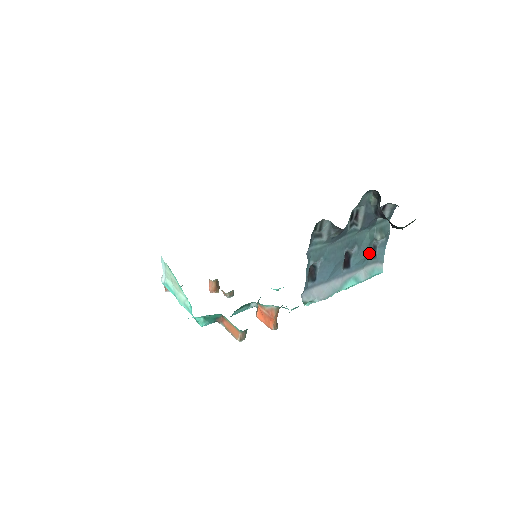
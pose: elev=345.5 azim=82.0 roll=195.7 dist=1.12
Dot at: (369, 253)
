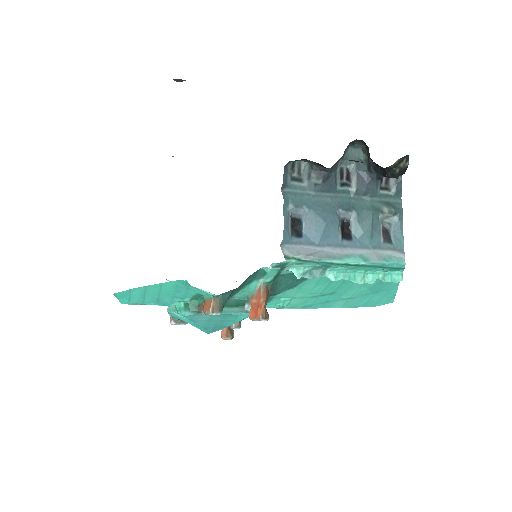
Dot at: (378, 231)
